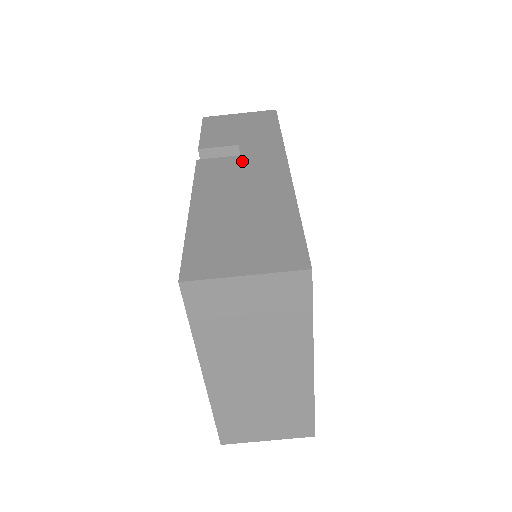
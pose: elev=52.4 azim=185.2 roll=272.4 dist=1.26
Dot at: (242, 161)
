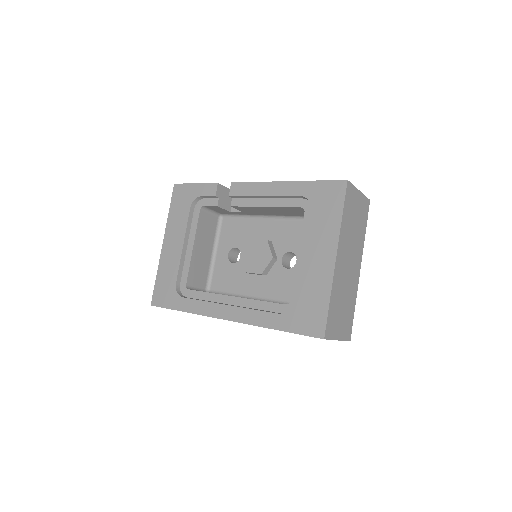
Dot at: occluded
